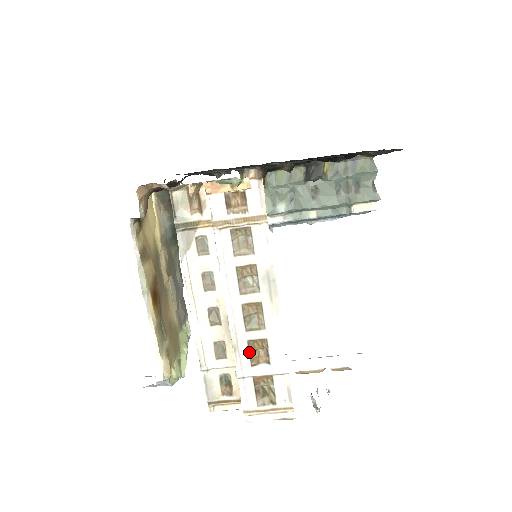
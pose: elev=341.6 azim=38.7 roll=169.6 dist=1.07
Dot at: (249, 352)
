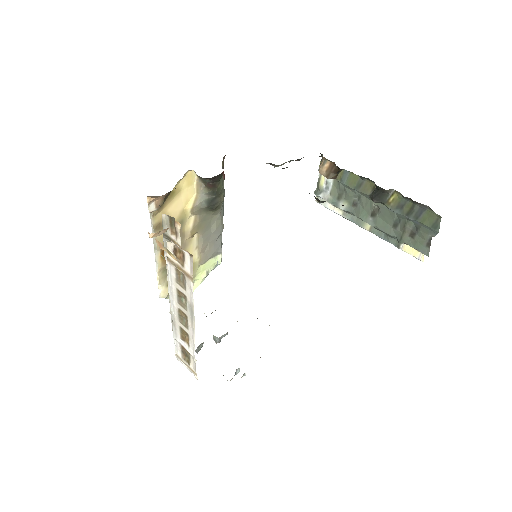
Dot at: (180, 332)
